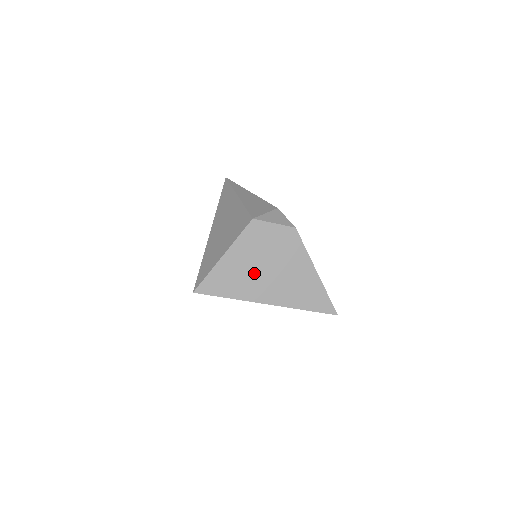
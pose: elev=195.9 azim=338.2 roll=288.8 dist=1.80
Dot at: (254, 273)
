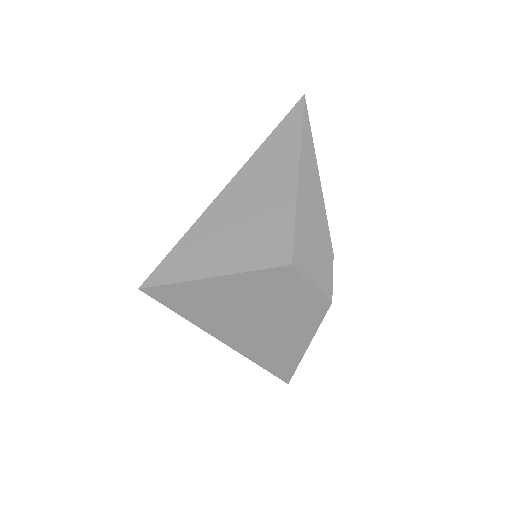
Dot at: (236, 312)
